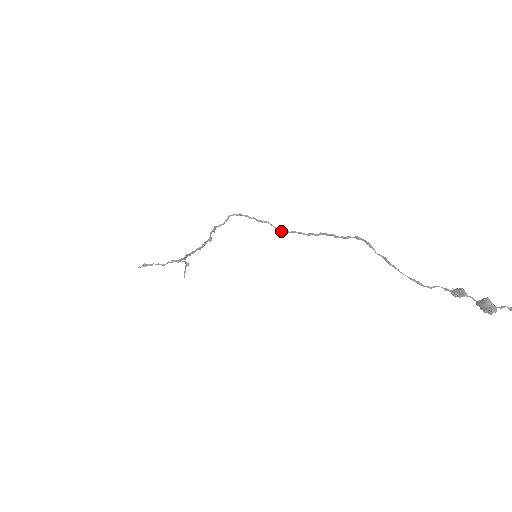
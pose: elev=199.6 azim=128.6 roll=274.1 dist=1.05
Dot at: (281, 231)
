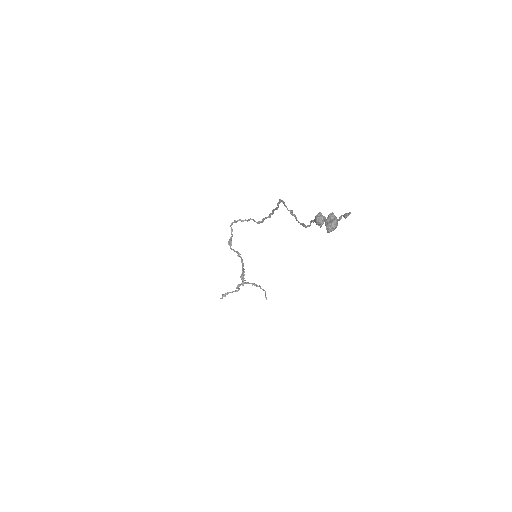
Dot at: (259, 223)
